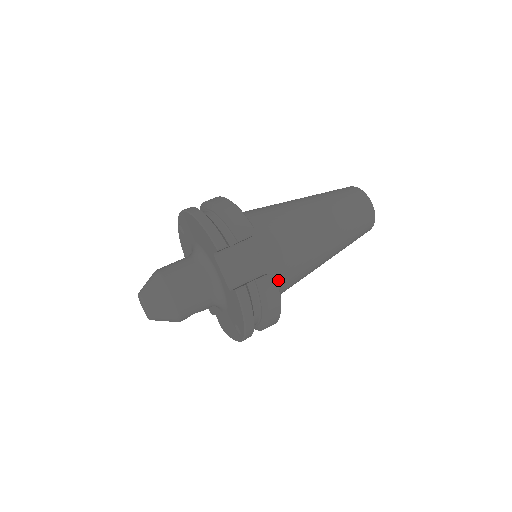
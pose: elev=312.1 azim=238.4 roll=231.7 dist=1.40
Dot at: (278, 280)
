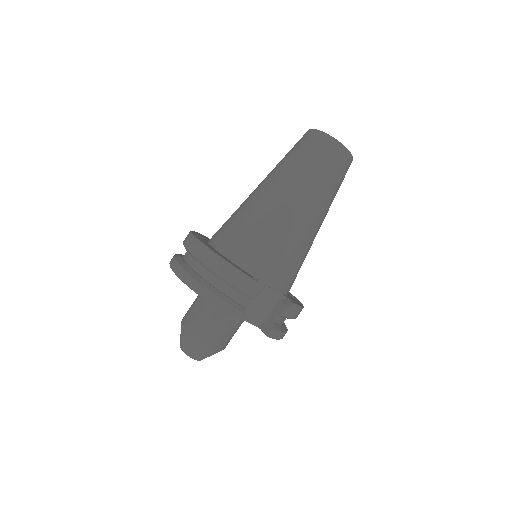
Dot at: (290, 285)
